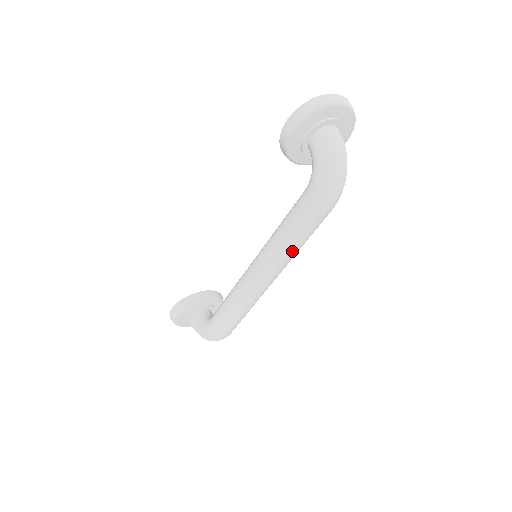
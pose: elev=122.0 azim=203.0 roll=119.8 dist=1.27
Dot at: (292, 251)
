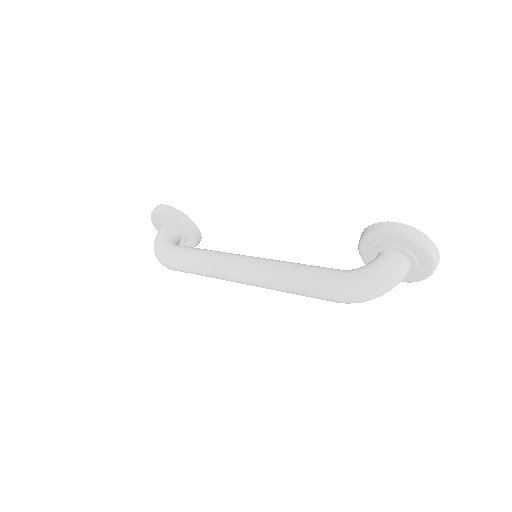
Dot at: (281, 287)
